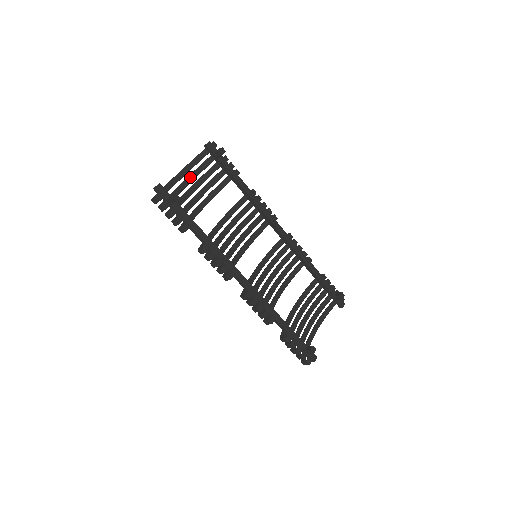
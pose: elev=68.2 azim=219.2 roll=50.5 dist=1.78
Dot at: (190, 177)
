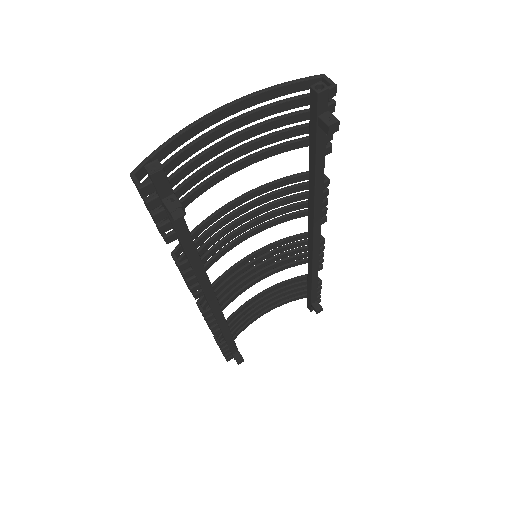
Dot at: (242, 119)
